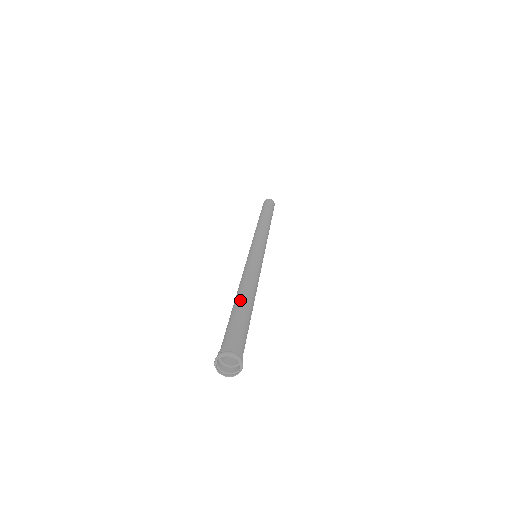
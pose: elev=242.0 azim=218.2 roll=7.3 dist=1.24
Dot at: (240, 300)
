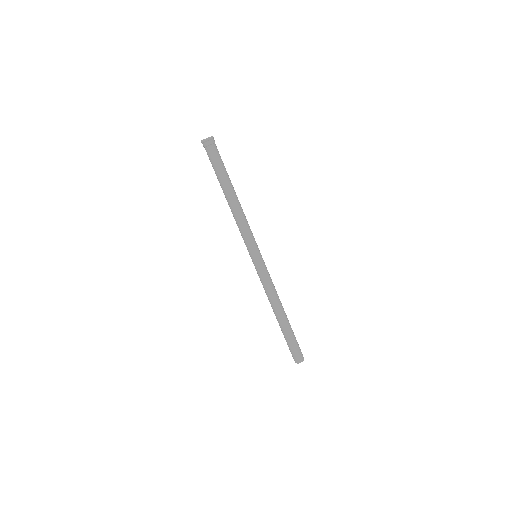
Dot at: occluded
